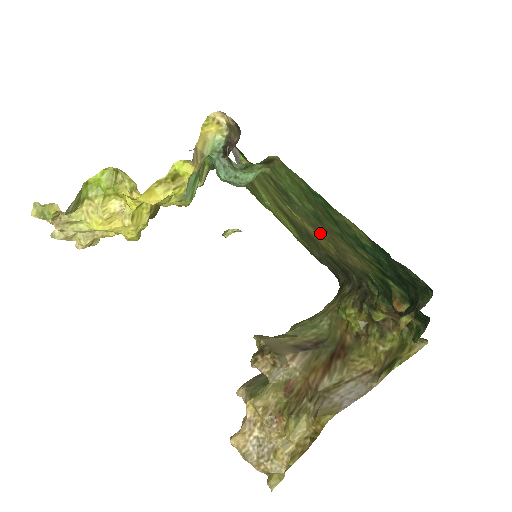
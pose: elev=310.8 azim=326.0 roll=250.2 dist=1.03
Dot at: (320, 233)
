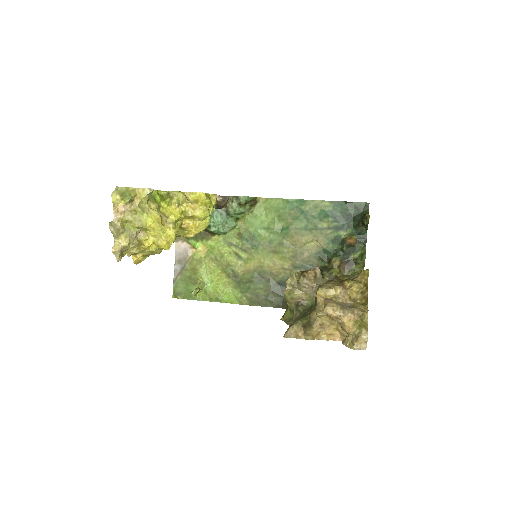
Dot at: (280, 250)
